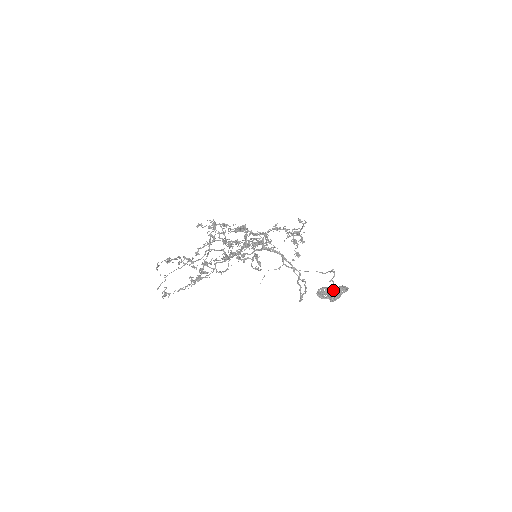
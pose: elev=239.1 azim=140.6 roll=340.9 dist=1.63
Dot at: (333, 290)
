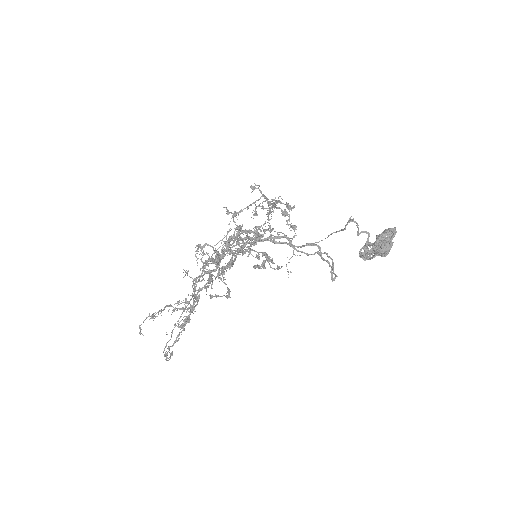
Dot at: (376, 242)
